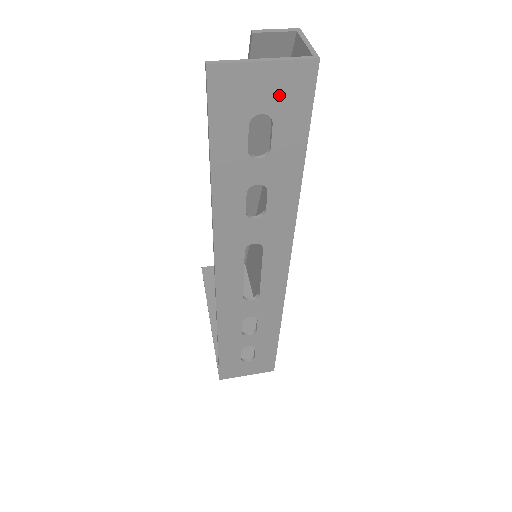
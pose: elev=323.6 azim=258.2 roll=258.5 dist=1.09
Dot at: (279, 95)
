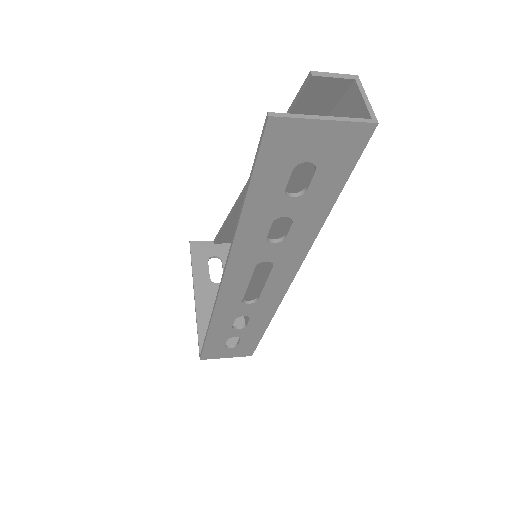
Dot at: (330, 149)
